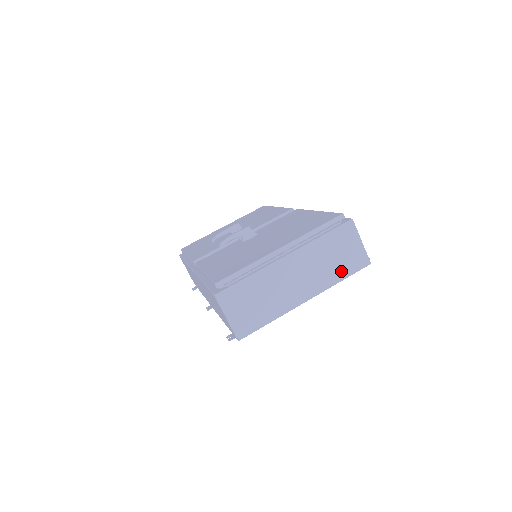
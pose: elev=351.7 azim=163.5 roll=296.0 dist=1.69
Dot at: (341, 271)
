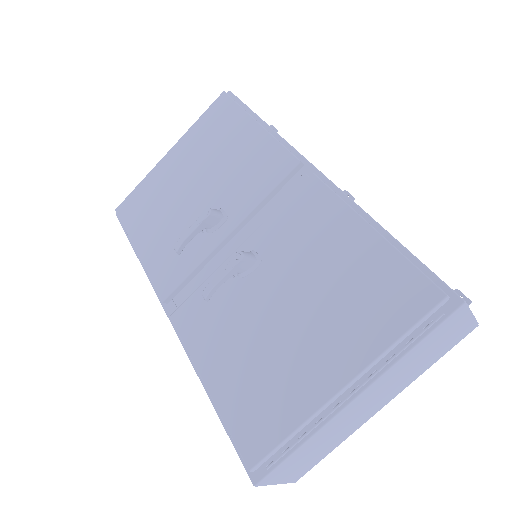
Dot at: (434, 358)
